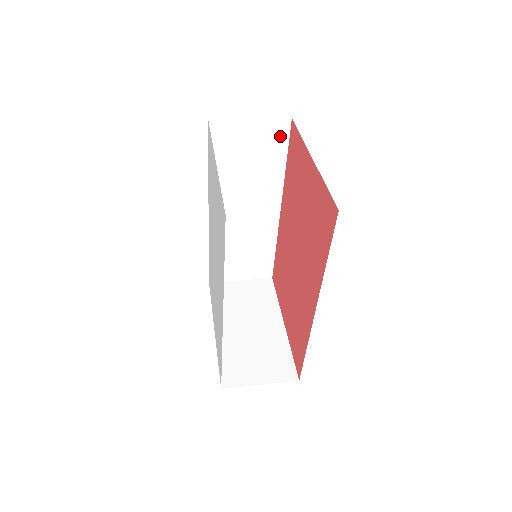
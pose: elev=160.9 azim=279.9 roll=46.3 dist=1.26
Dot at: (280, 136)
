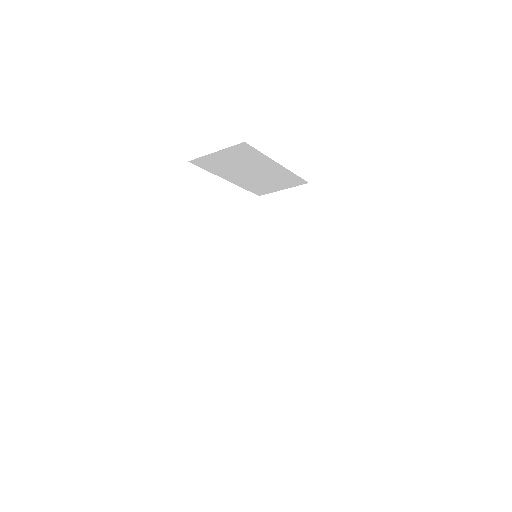
Dot at: (304, 198)
